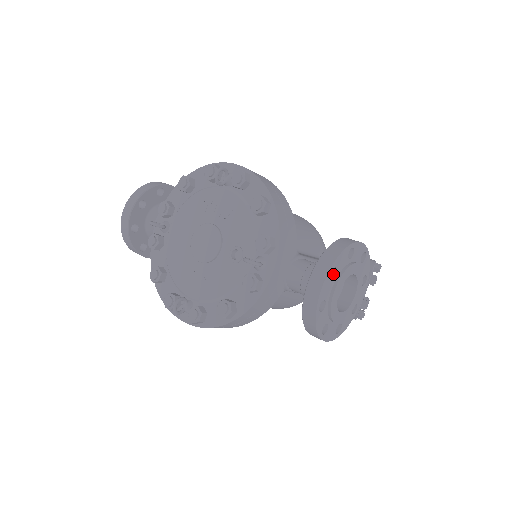
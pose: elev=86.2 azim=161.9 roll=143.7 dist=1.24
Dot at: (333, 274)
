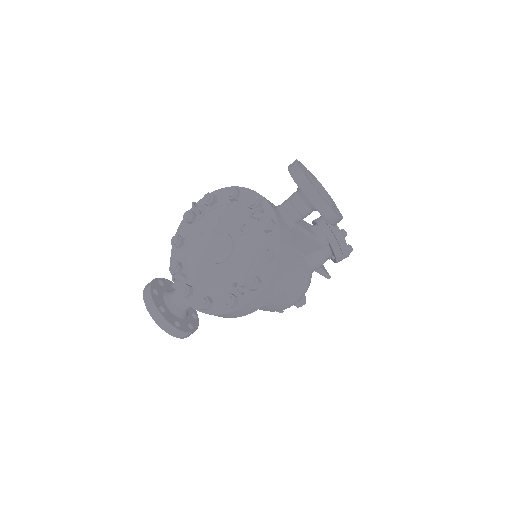
Dot at: occluded
